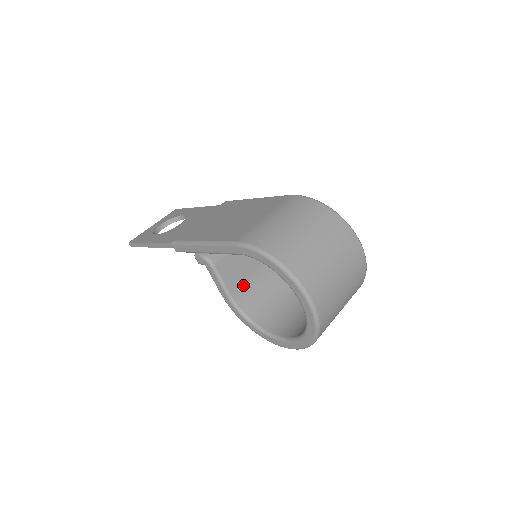
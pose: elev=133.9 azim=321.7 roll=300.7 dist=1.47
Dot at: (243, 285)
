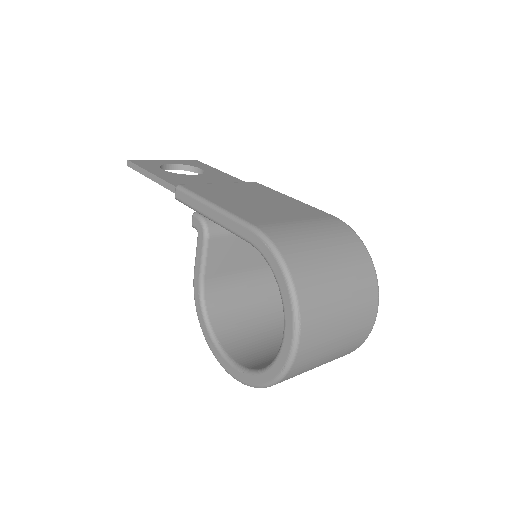
Dot at: (223, 277)
